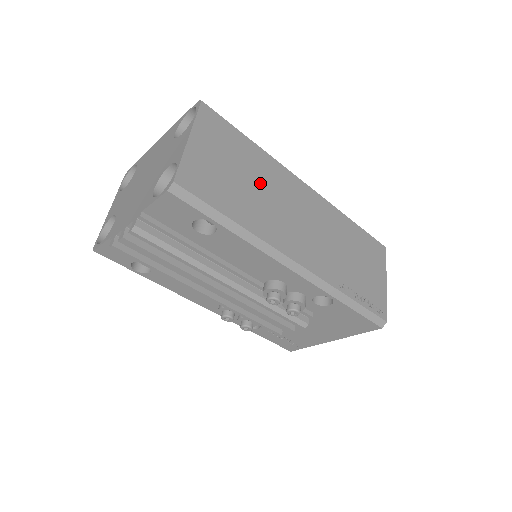
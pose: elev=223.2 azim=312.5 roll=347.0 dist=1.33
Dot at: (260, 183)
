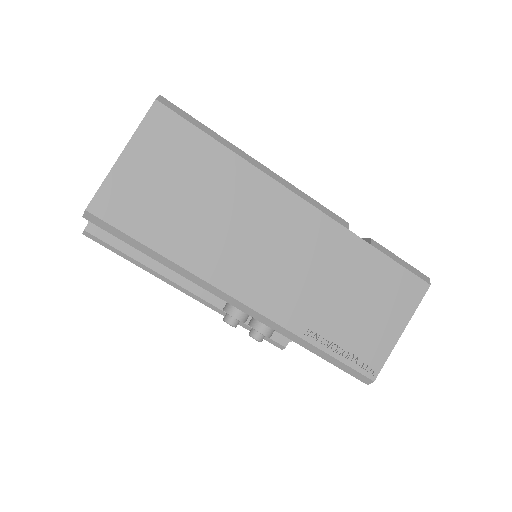
Dot at: (217, 203)
